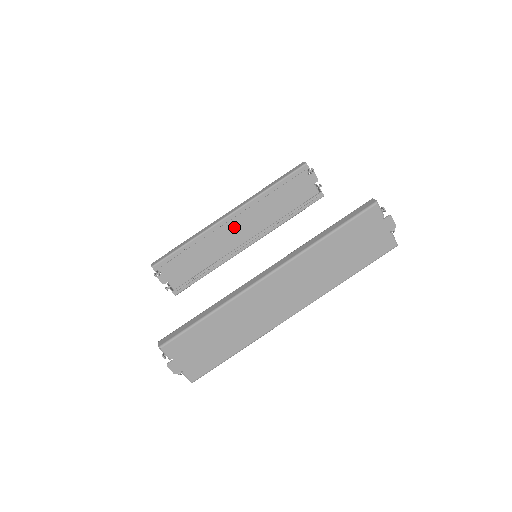
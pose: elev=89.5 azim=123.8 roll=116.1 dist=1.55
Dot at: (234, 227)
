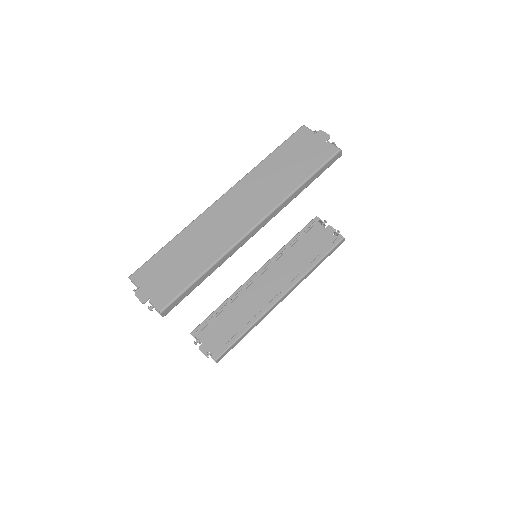
Dot at: (266, 287)
